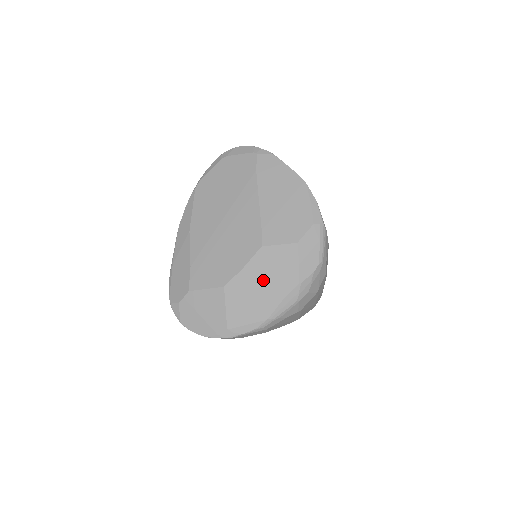
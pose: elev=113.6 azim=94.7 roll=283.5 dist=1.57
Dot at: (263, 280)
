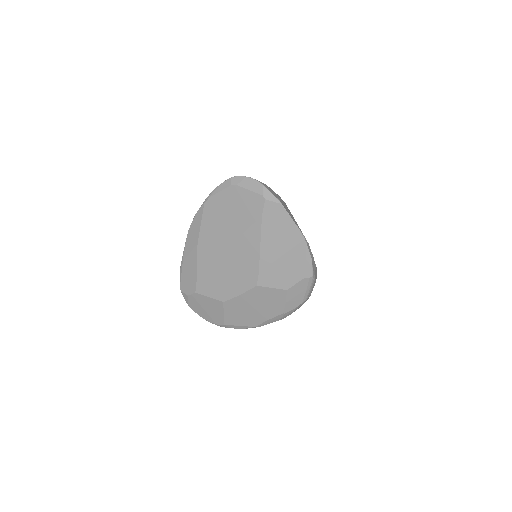
Dot at: (255, 306)
